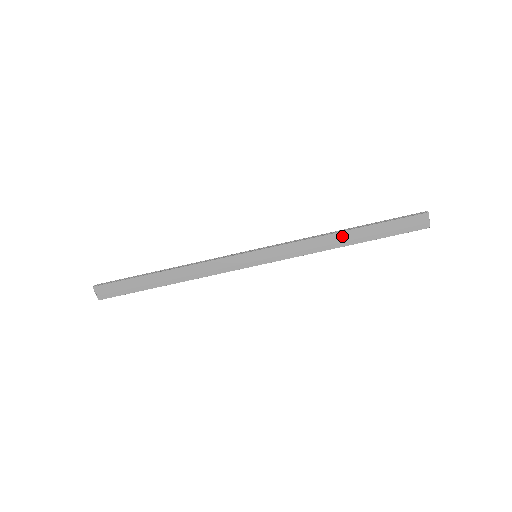
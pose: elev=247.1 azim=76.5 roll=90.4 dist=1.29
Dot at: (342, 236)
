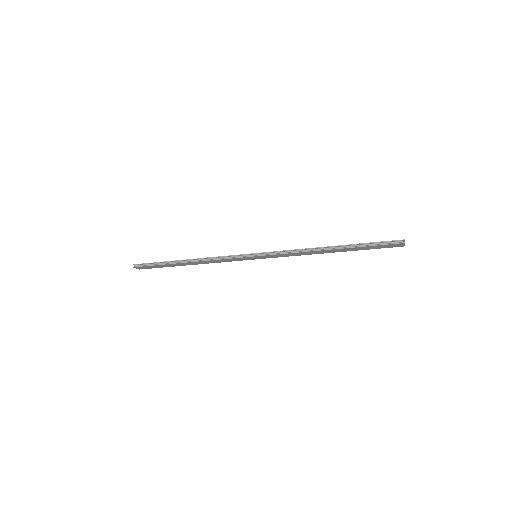
Dot at: (327, 251)
